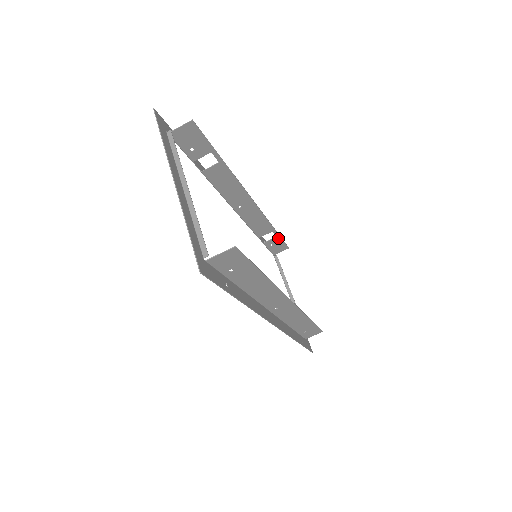
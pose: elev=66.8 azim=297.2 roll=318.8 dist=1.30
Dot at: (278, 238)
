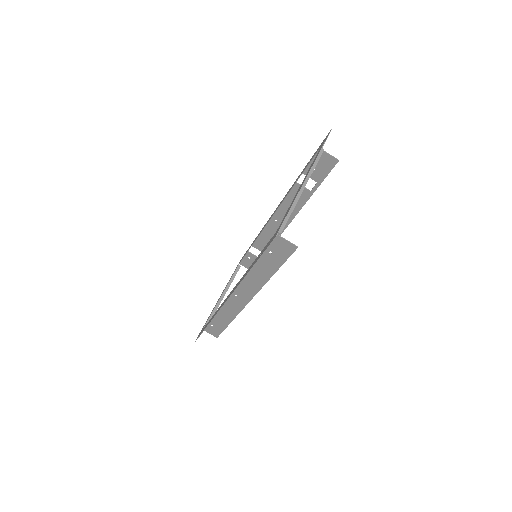
Dot at: occluded
